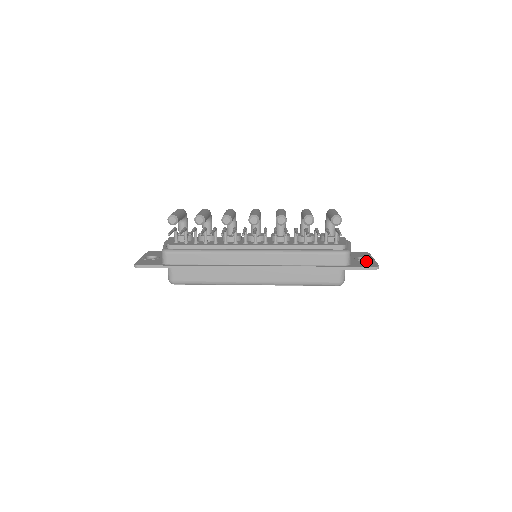
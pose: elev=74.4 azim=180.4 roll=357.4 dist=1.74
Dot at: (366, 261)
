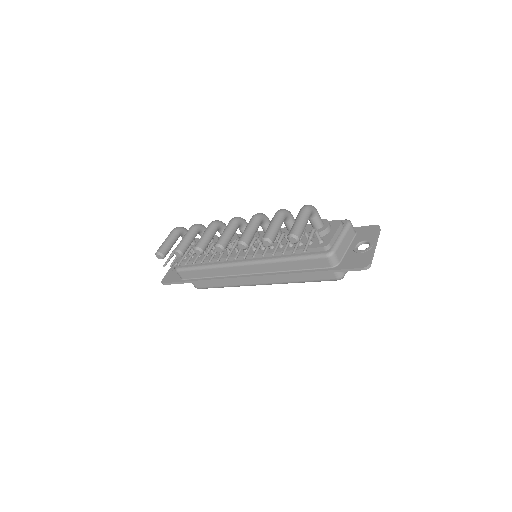
Dot at: (361, 253)
